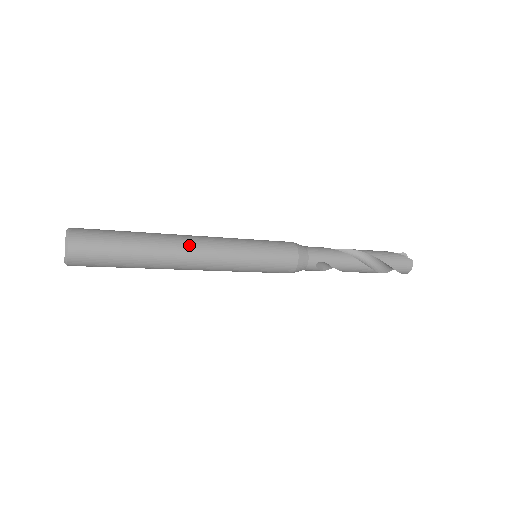
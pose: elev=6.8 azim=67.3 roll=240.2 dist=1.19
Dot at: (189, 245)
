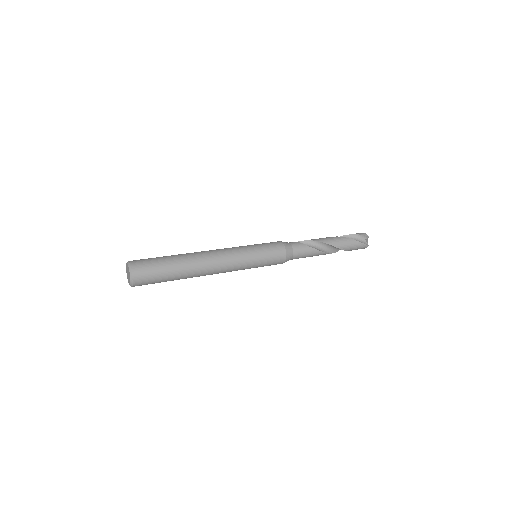
Dot at: (211, 271)
